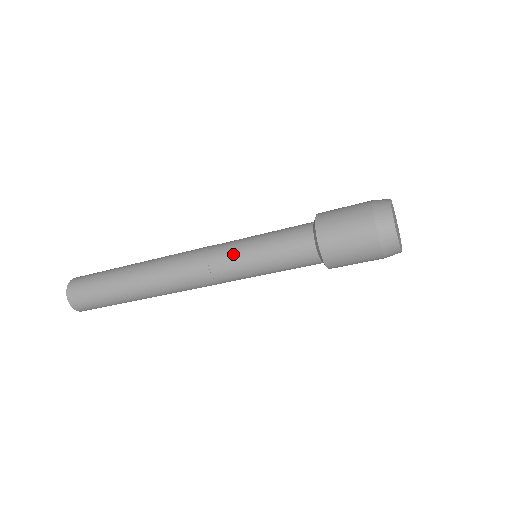
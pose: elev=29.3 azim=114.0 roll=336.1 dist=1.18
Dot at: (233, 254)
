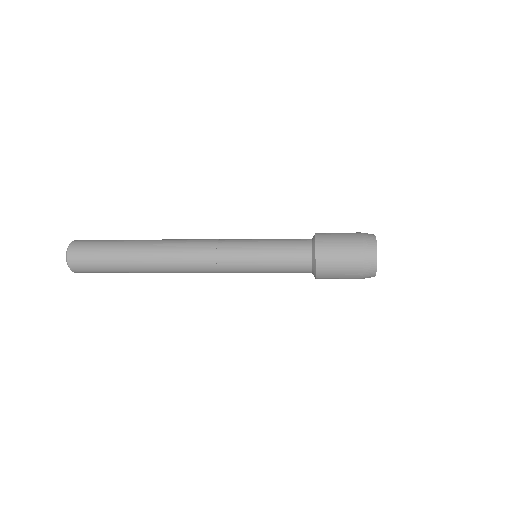
Dot at: (241, 268)
